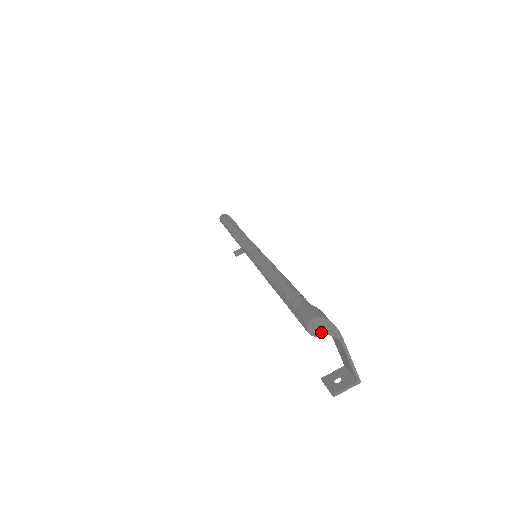
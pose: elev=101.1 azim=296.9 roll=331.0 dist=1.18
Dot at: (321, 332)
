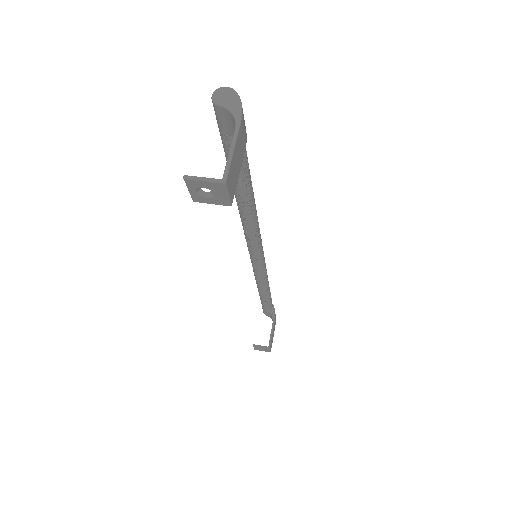
Dot at: (224, 102)
